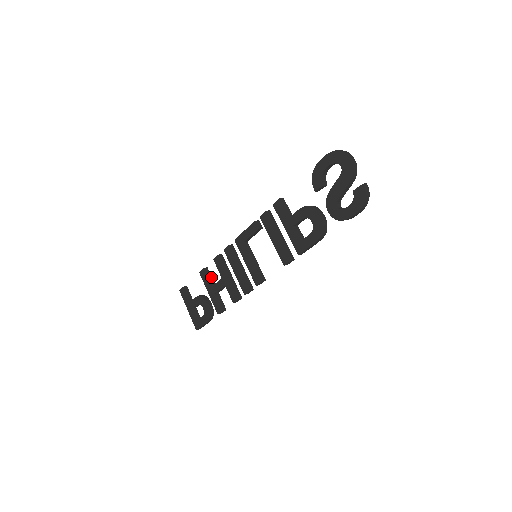
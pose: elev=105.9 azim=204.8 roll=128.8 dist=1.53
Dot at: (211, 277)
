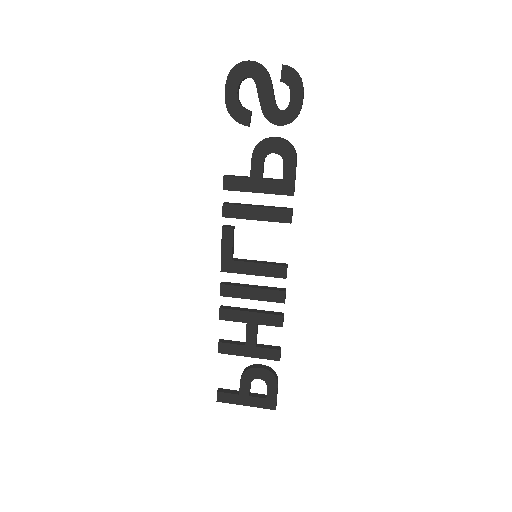
Dot at: (234, 341)
